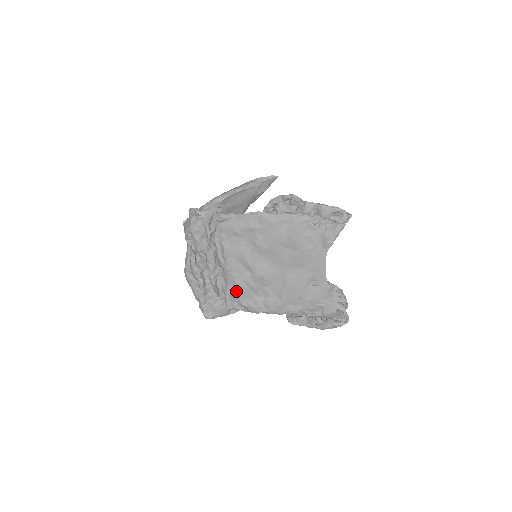
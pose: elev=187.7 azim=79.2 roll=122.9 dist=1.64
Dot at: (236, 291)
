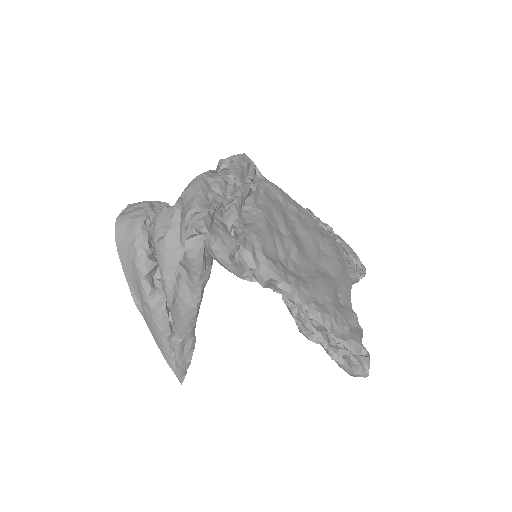
Dot at: (262, 235)
